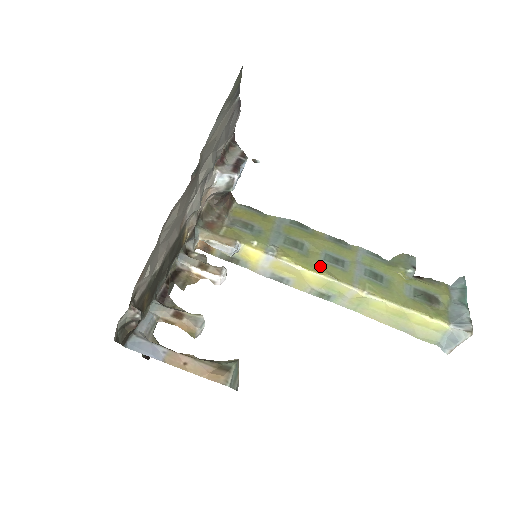
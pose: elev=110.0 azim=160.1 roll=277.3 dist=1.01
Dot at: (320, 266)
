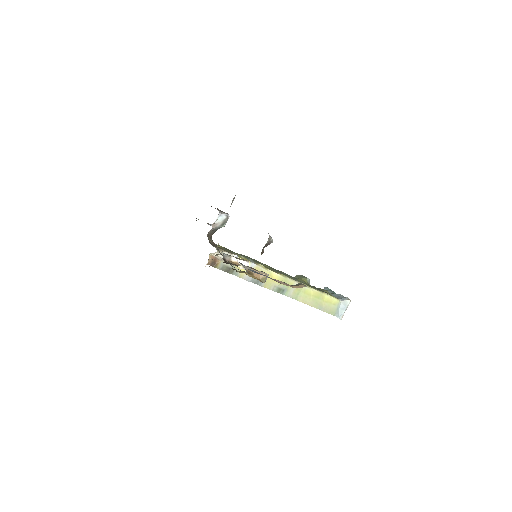
Dot at: occluded
